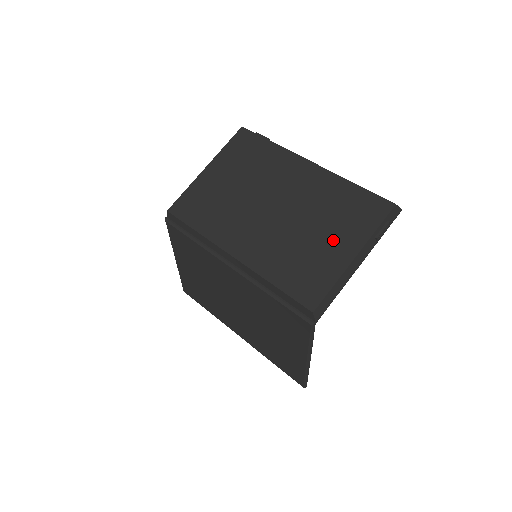
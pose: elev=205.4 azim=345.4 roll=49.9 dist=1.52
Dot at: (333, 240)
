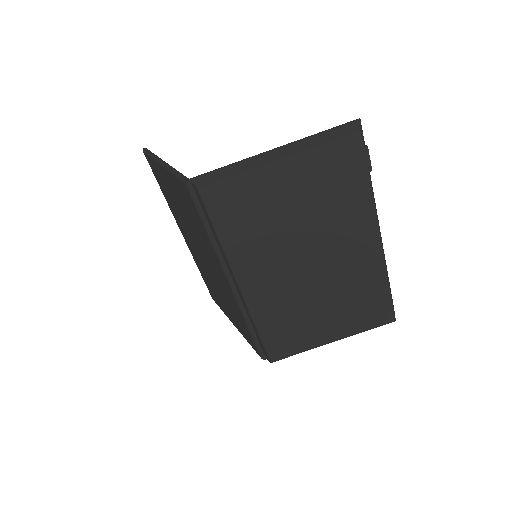
Dot at: (330, 322)
